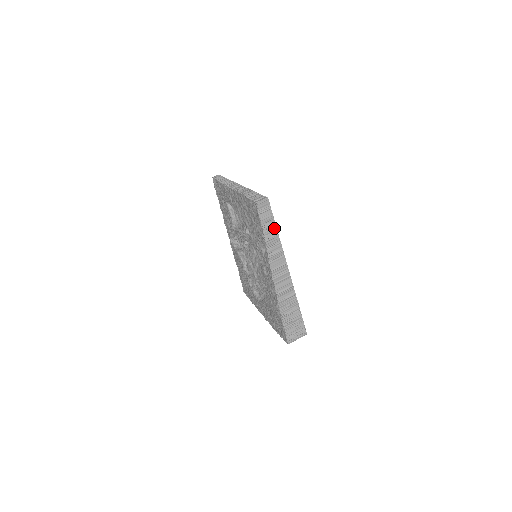
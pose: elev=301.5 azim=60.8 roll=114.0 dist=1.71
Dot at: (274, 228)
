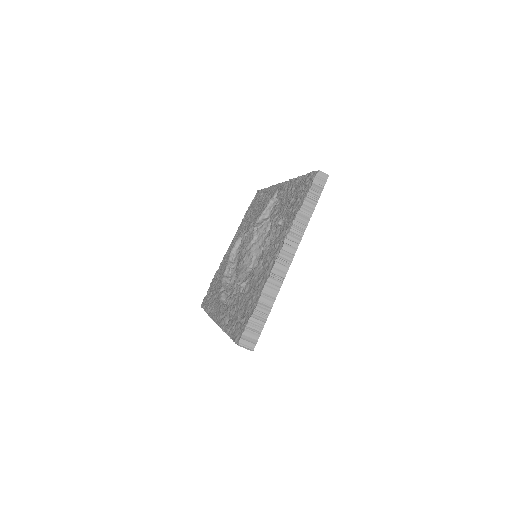
Dot at: occluded
